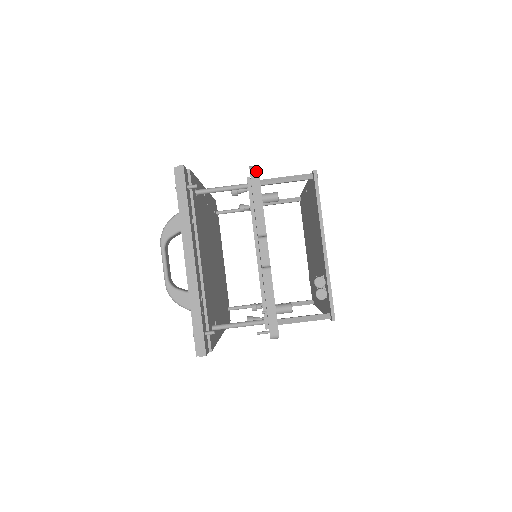
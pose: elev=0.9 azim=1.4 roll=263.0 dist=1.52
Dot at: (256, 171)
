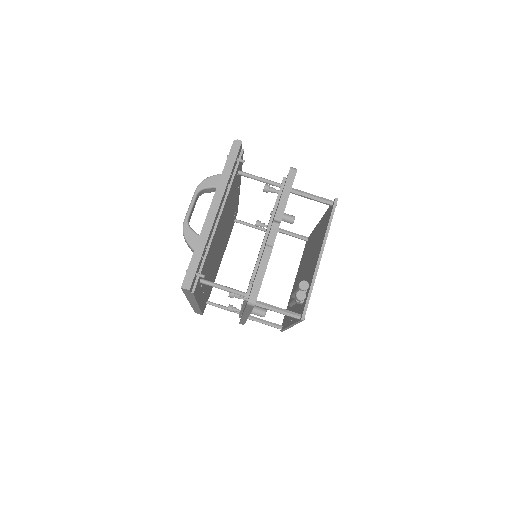
Dot at: (294, 172)
